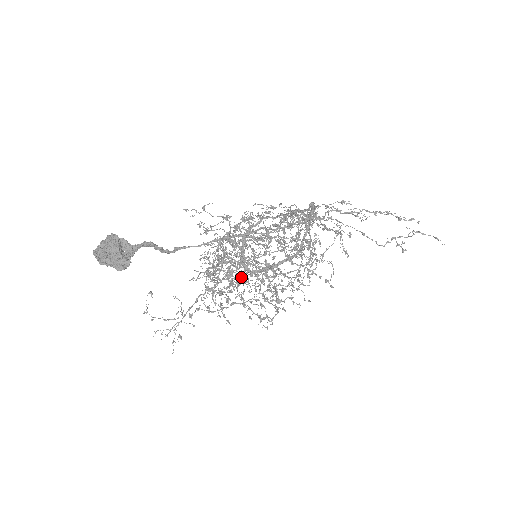
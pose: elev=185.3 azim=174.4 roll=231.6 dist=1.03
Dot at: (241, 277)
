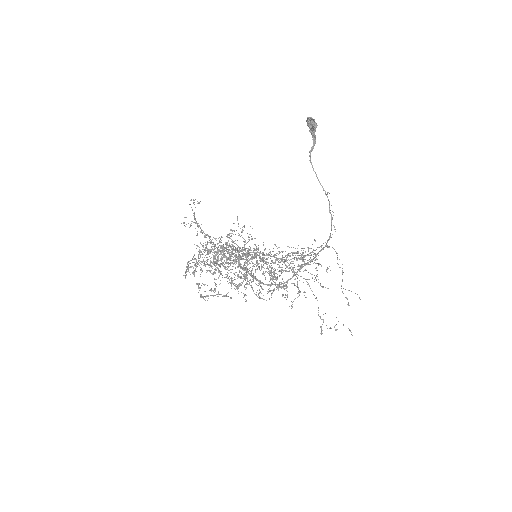
Dot at: (228, 262)
